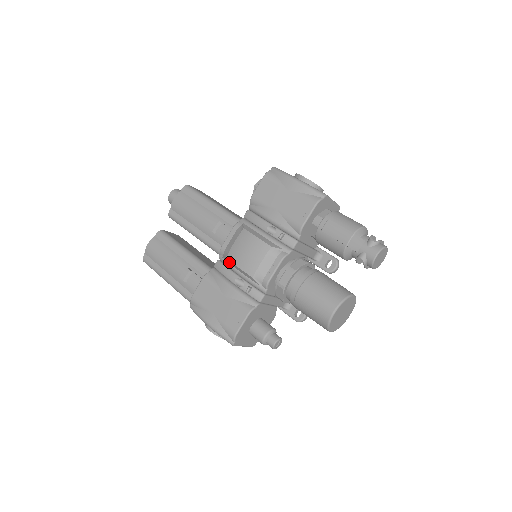
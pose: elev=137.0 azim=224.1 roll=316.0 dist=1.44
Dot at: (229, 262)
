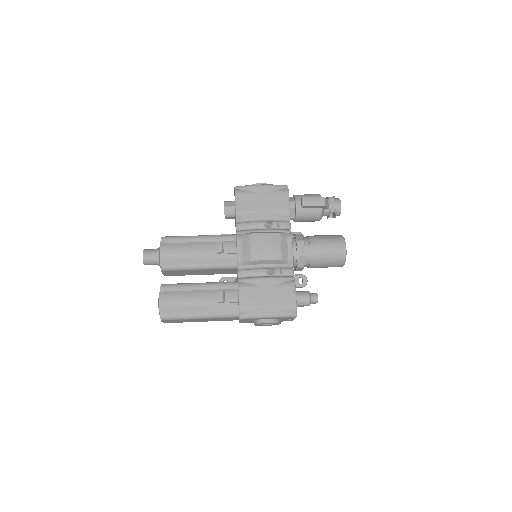
Dot at: (254, 263)
